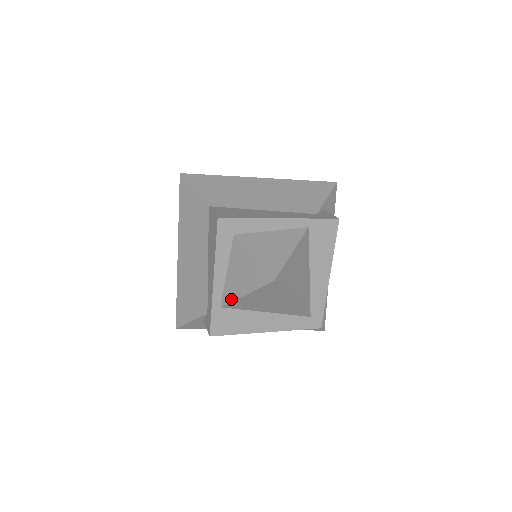
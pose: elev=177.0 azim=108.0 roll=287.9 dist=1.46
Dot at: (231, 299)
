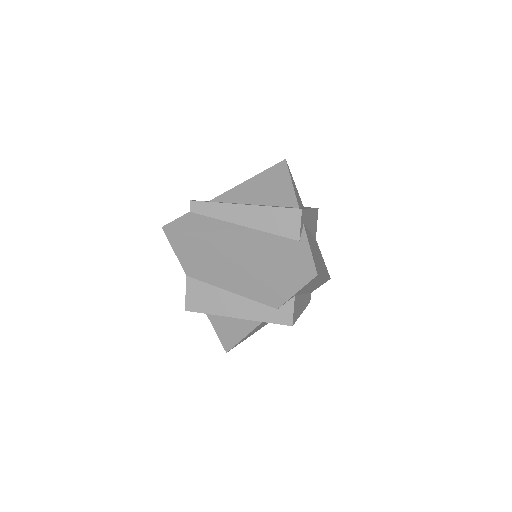
Dot at: occluded
